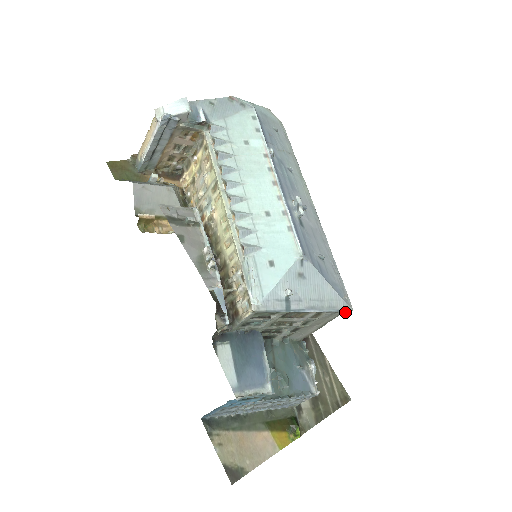
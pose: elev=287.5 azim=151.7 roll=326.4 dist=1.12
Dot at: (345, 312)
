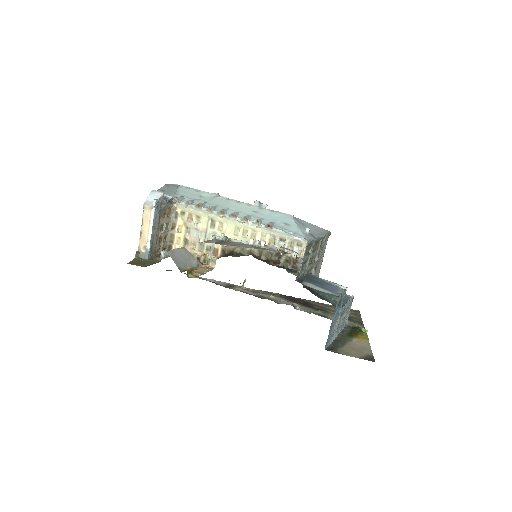
Dot at: occluded
